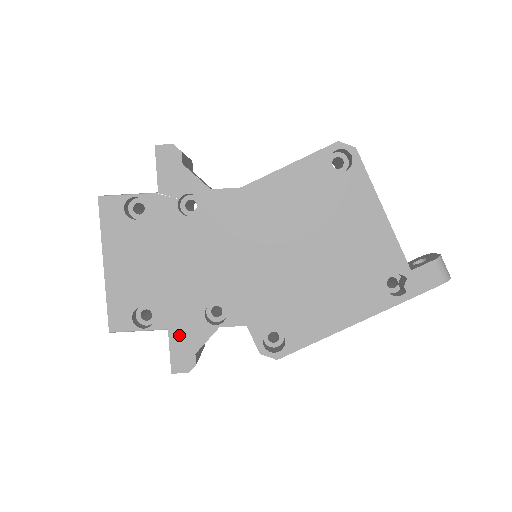
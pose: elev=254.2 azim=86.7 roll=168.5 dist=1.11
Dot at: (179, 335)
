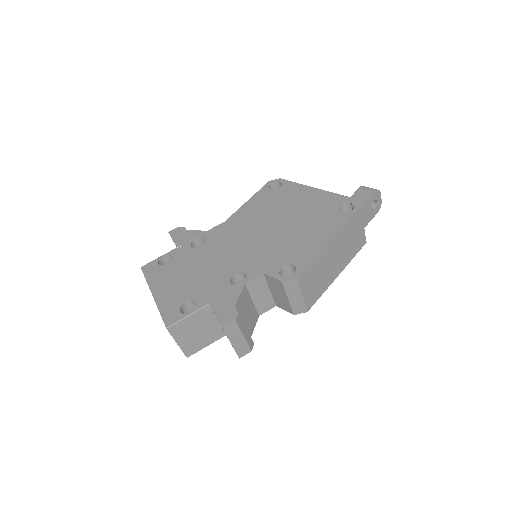
Dot at: (218, 303)
